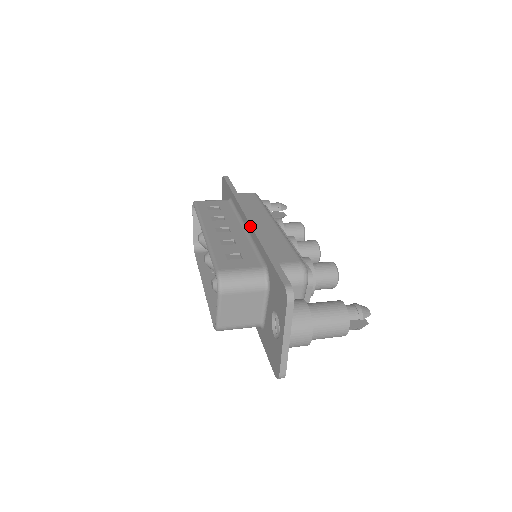
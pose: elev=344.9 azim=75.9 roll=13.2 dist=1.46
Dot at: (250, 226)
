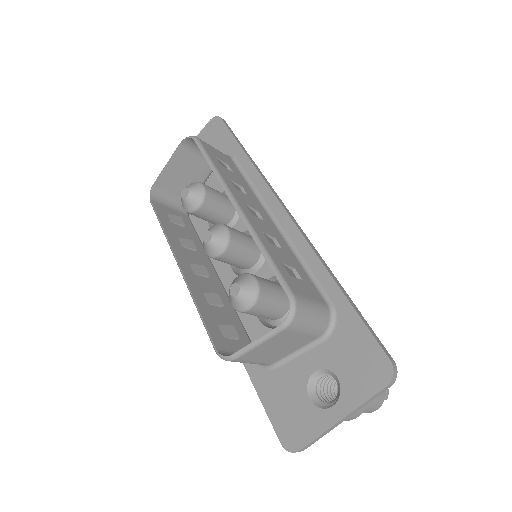
Dot at: (297, 229)
